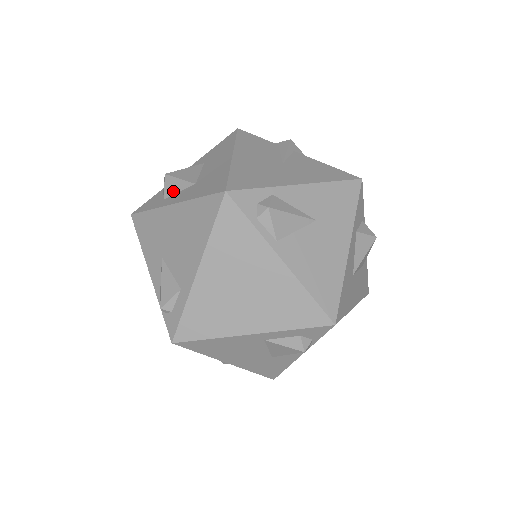
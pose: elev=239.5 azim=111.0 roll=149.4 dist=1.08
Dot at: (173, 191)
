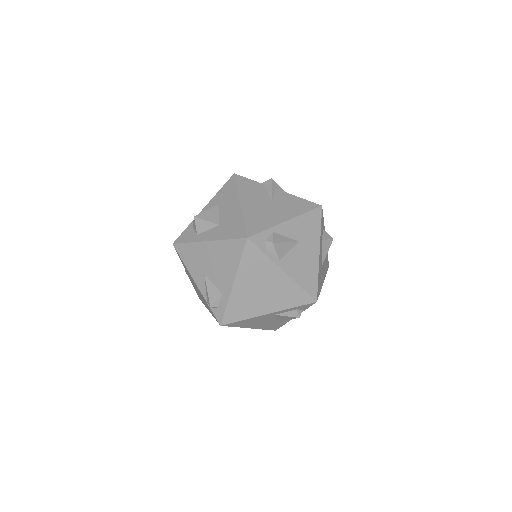
Dot at: (203, 229)
